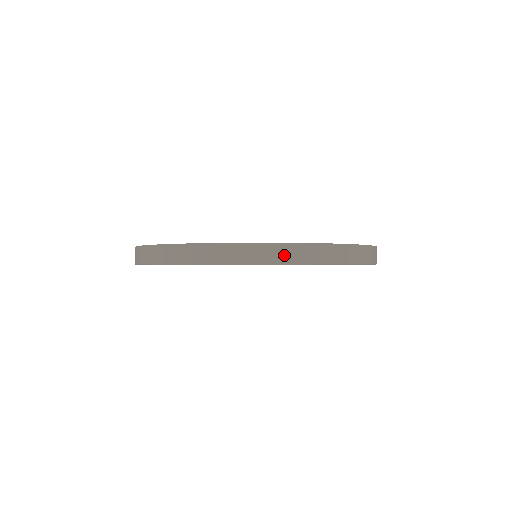
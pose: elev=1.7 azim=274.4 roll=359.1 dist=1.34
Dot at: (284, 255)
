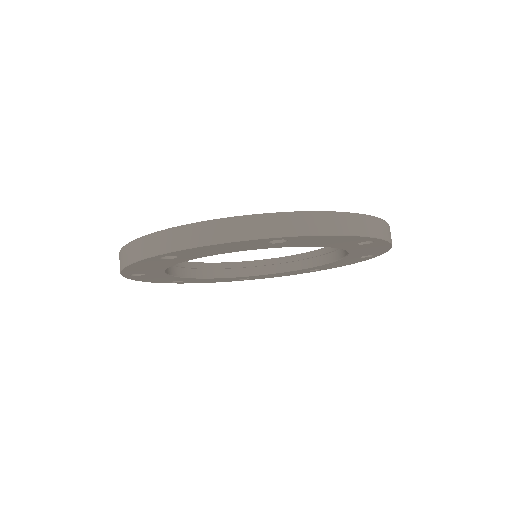
Dot at: (323, 224)
